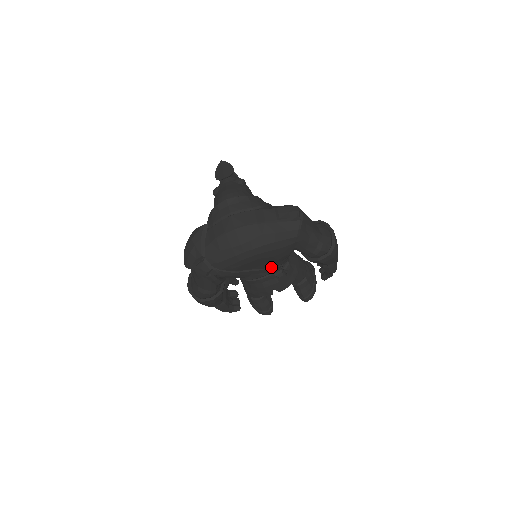
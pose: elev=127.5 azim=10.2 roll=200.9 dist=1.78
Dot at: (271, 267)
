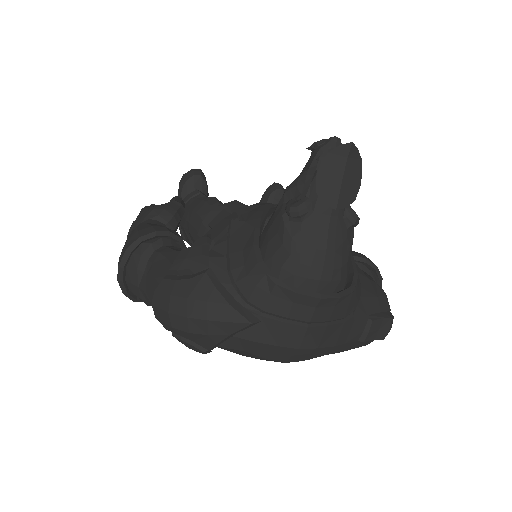
Dot at: occluded
